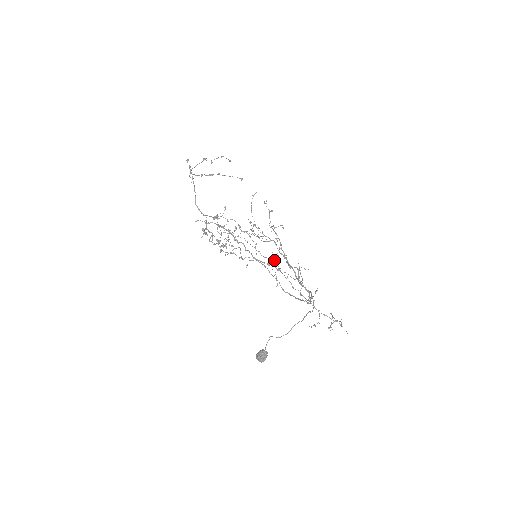
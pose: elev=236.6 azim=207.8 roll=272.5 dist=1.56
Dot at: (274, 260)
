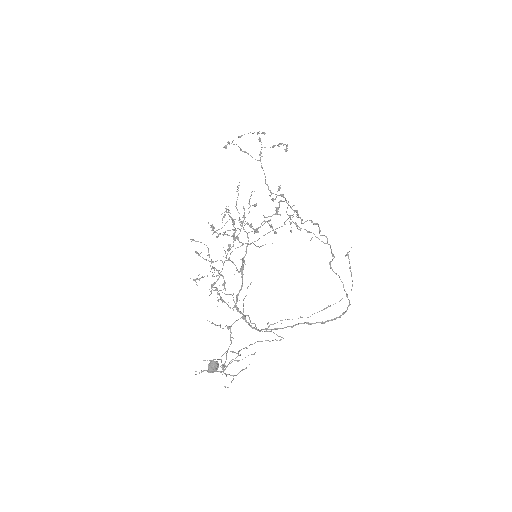
Dot at: (347, 252)
